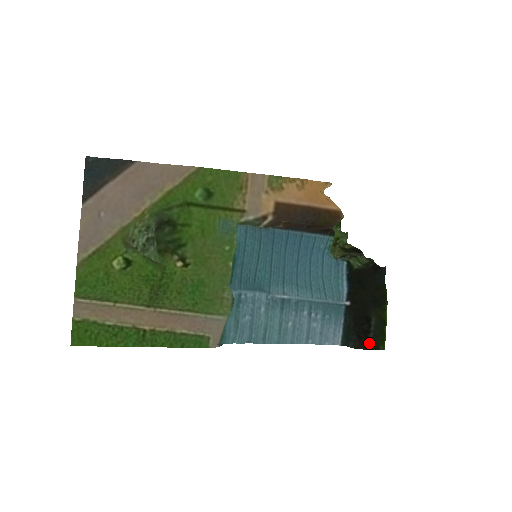
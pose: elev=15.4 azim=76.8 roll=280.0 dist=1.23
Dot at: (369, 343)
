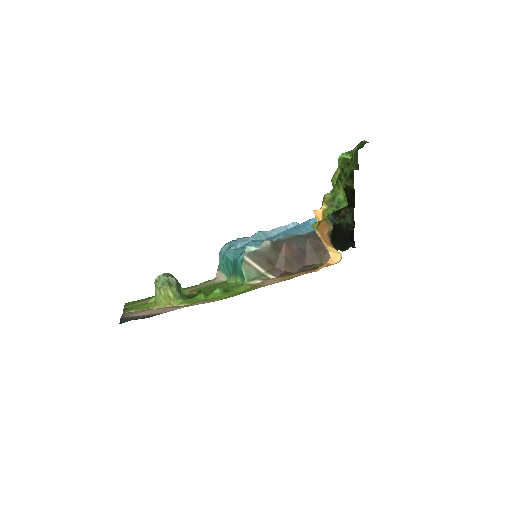
Dot at: occluded
